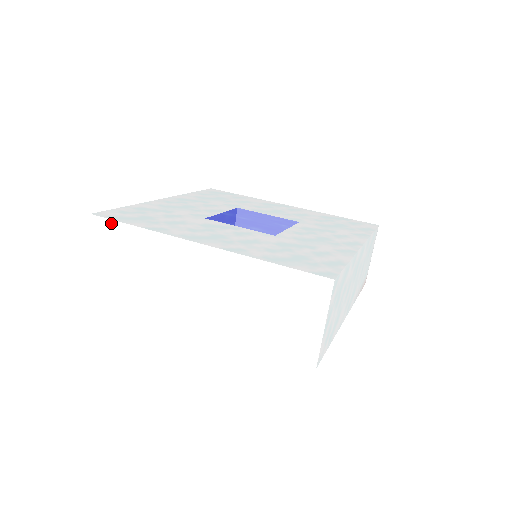
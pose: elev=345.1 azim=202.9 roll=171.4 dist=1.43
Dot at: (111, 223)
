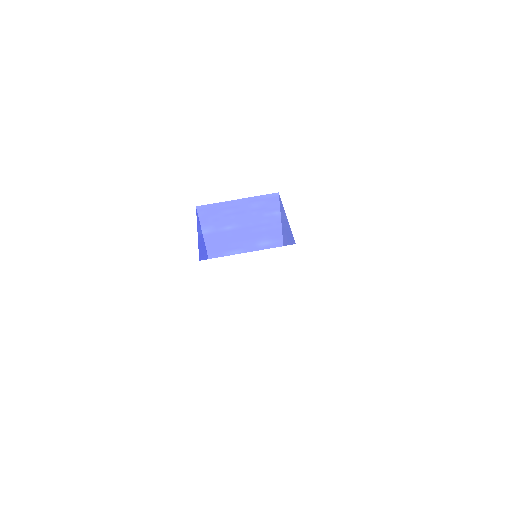
Dot at: (124, 355)
